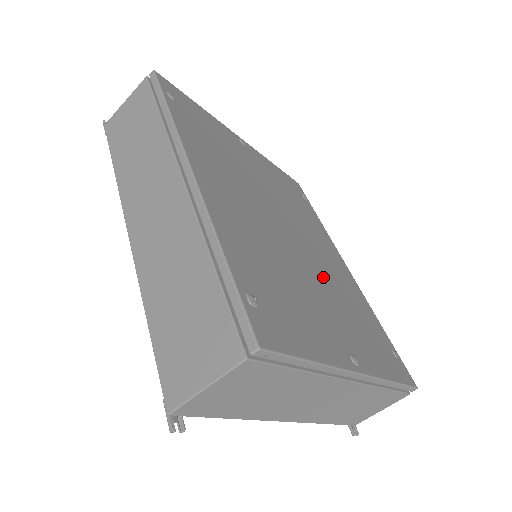
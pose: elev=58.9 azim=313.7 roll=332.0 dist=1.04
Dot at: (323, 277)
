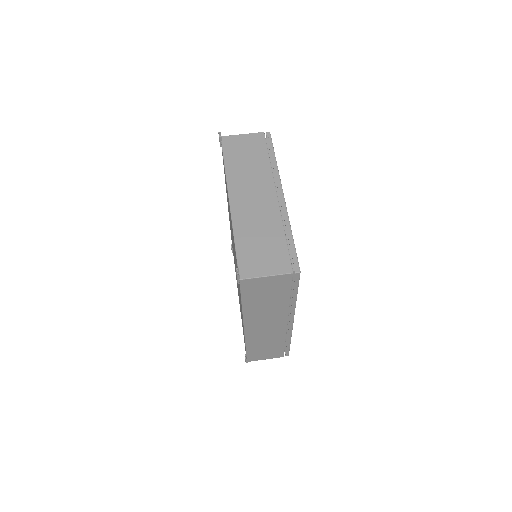
Dot at: occluded
